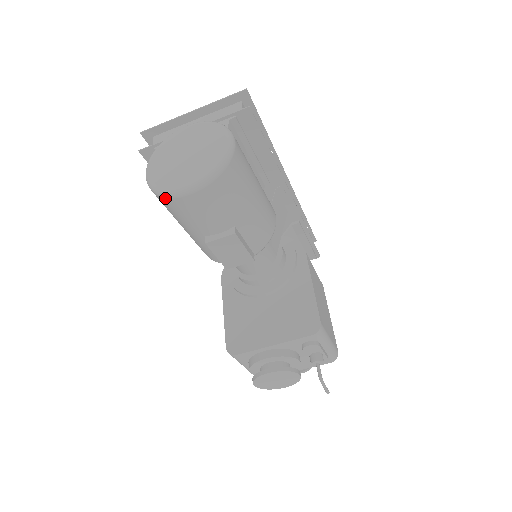
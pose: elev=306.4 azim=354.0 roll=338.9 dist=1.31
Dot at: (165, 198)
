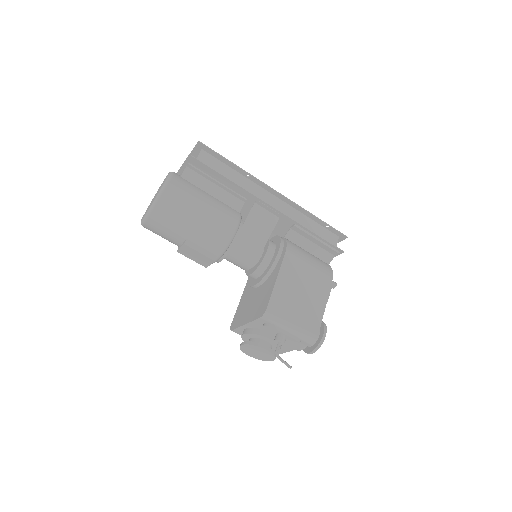
Dot at: occluded
